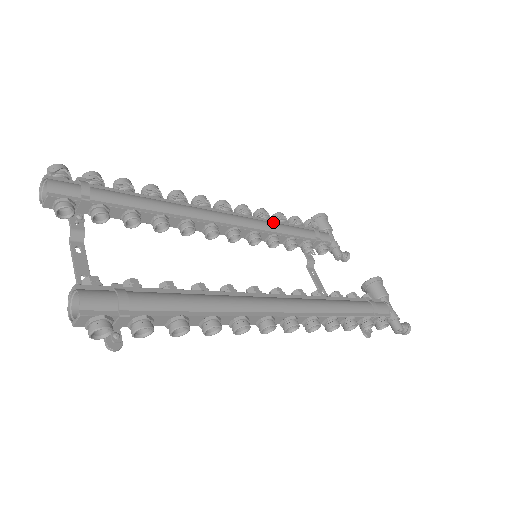
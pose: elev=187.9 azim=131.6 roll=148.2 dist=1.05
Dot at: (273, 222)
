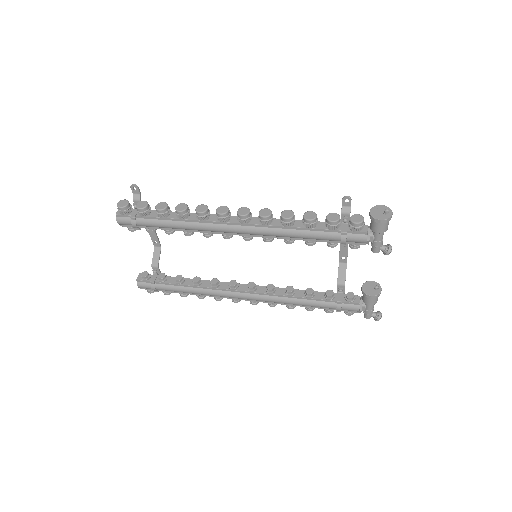
Dot at: (291, 230)
